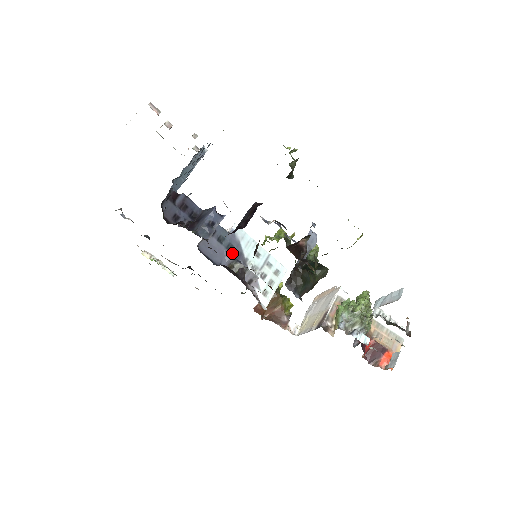
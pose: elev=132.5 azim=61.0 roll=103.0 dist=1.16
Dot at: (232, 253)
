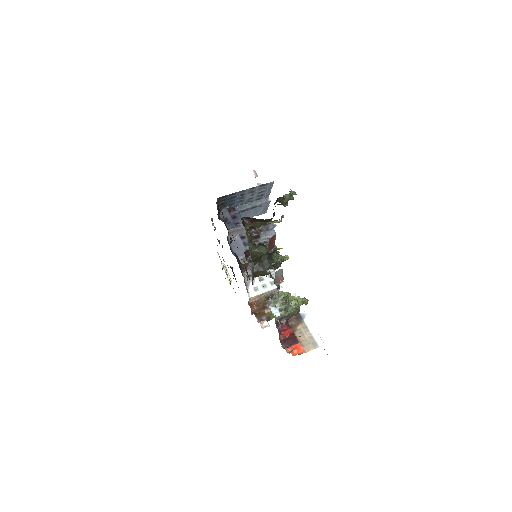
Dot at: occluded
